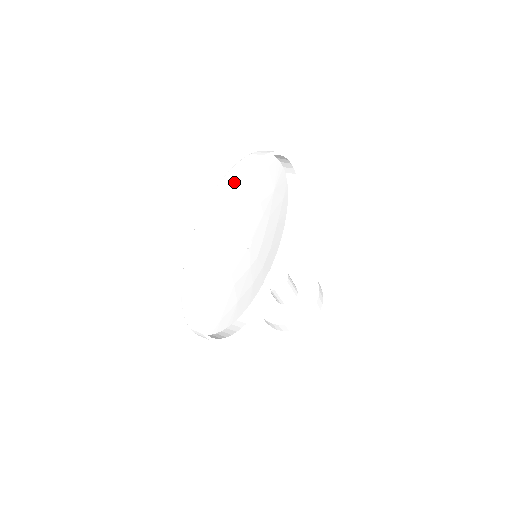
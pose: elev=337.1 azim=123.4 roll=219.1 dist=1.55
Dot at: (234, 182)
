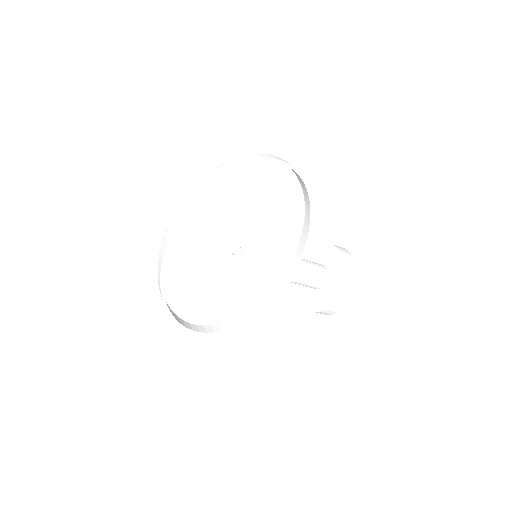
Dot at: (180, 215)
